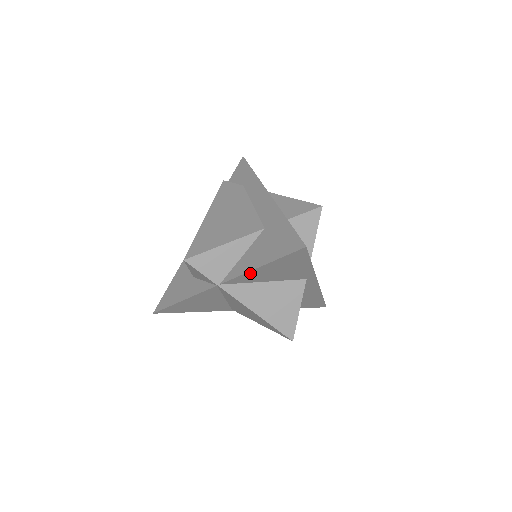
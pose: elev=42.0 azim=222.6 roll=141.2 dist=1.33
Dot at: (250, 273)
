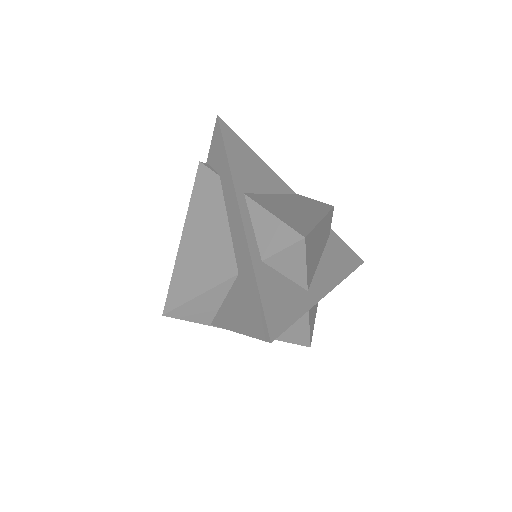
Dot at: occluded
